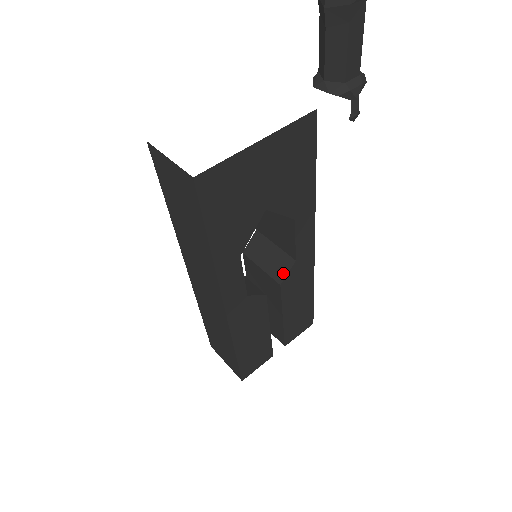
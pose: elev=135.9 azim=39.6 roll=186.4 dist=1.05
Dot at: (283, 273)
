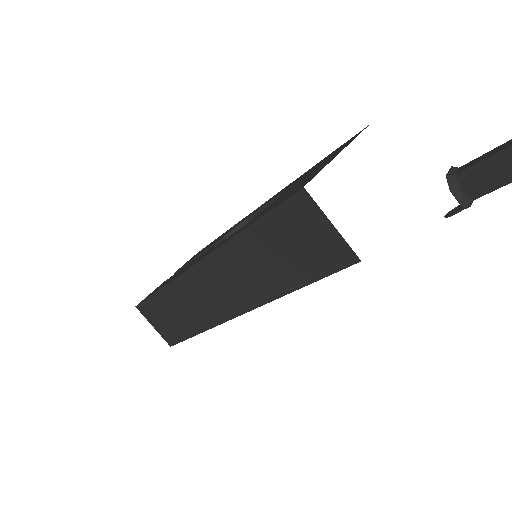
Dot at: occluded
